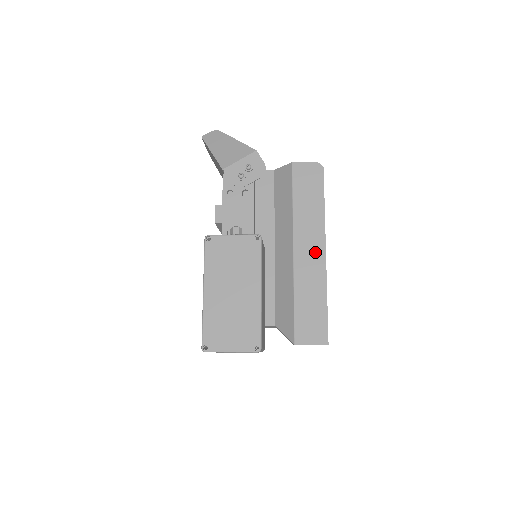
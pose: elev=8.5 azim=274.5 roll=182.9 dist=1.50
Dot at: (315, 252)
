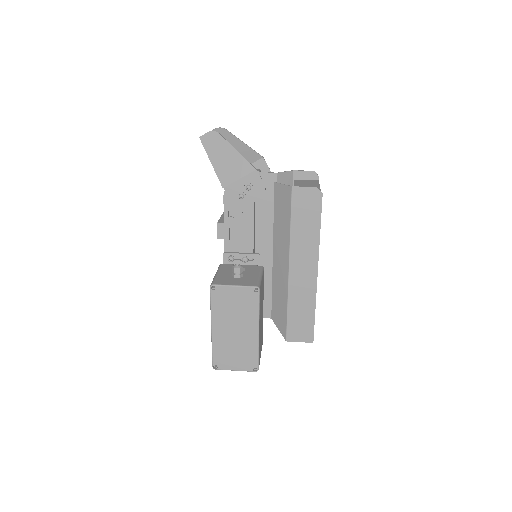
Dot at: (308, 272)
